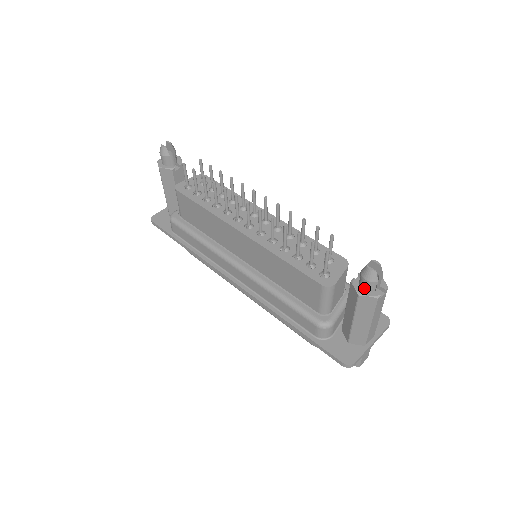
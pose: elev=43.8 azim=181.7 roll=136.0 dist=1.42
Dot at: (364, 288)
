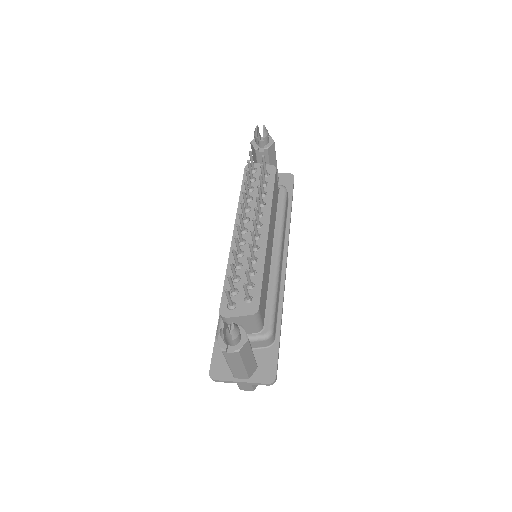
Dot at: occluded
